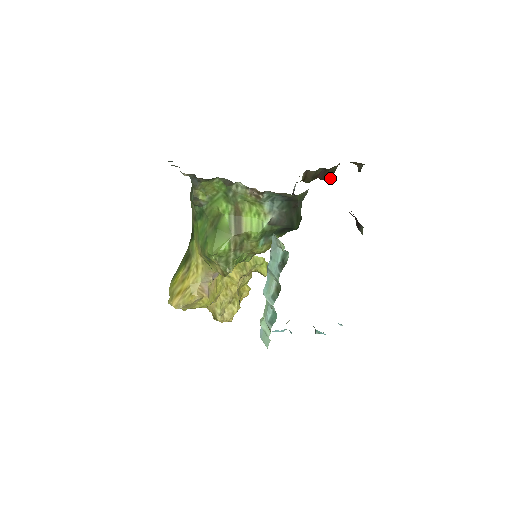
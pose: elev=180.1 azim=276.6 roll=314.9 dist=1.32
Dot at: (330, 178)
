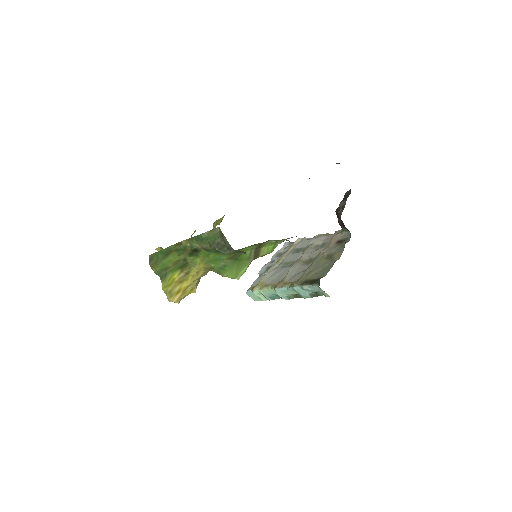
Dot at: occluded
